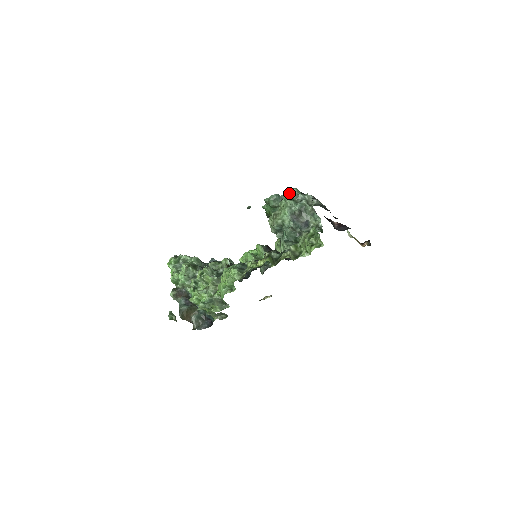
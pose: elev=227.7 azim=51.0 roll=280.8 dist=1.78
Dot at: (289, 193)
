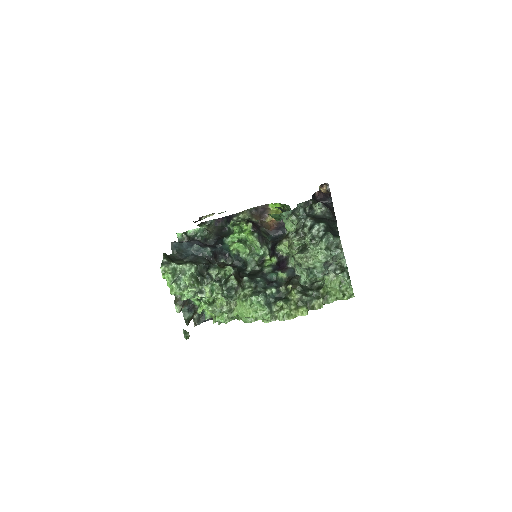
Dot at: (325, 242)
